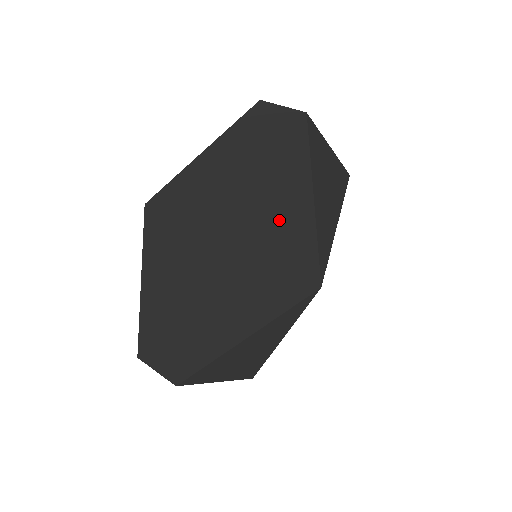
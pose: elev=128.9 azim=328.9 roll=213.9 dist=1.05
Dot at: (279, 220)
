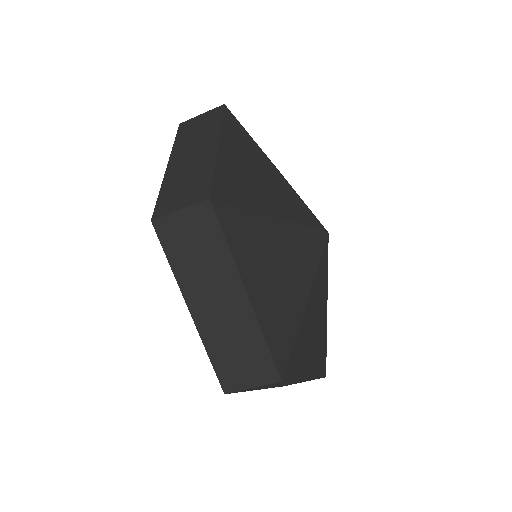
Dot at: (263, 184)
